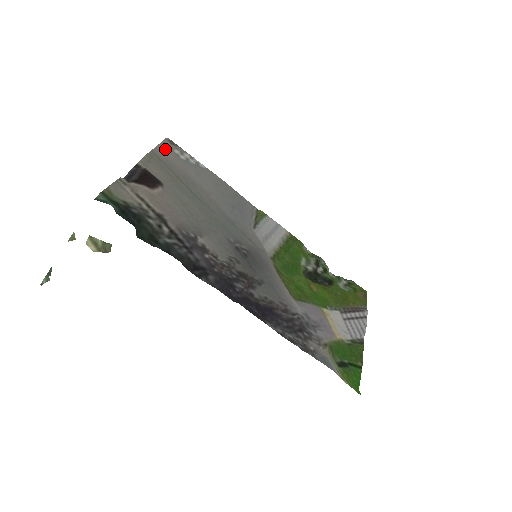
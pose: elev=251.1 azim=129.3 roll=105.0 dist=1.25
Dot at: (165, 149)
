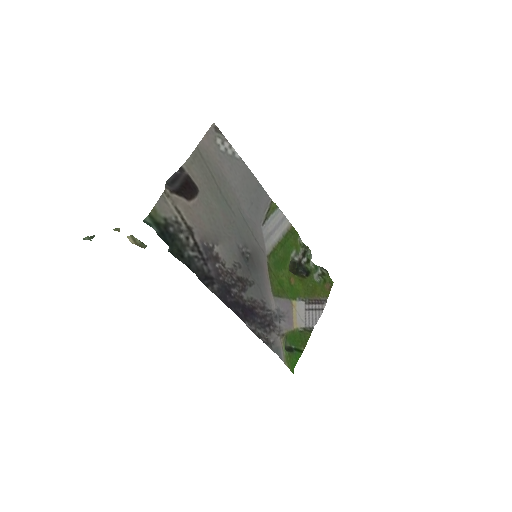
Dot at: (209, 140)
